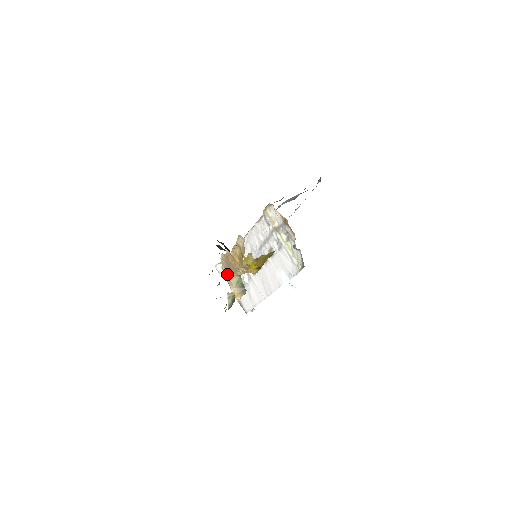
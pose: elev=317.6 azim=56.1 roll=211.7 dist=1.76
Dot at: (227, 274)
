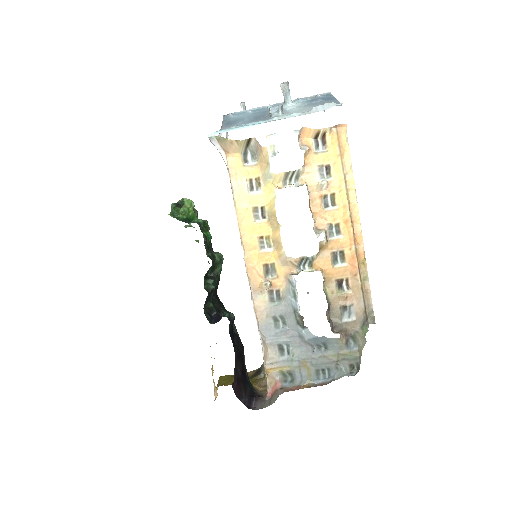
Dot at: occluded
